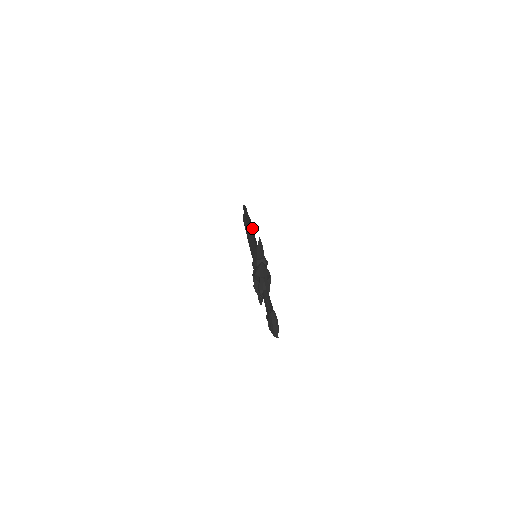
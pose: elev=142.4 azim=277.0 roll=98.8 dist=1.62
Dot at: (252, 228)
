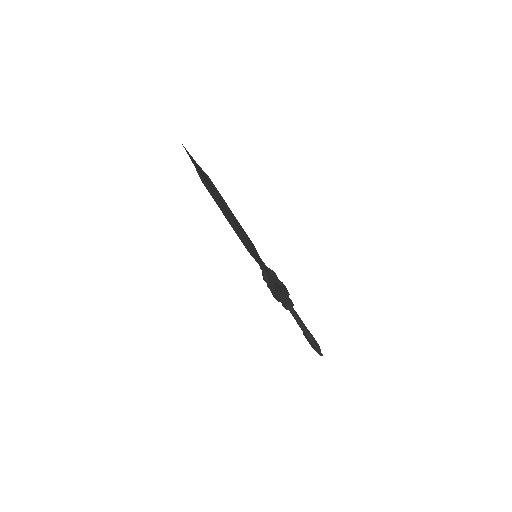
Dot at: (226, 206)
